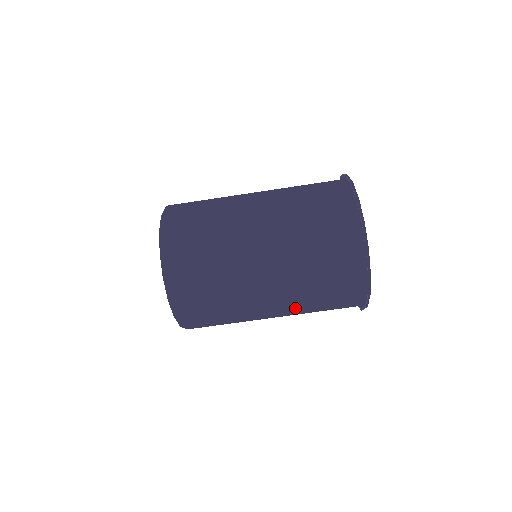
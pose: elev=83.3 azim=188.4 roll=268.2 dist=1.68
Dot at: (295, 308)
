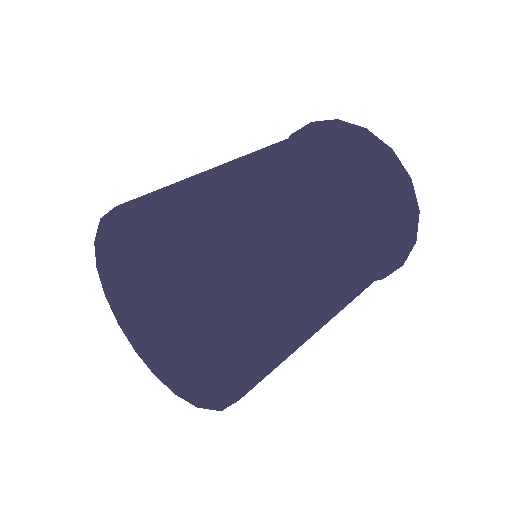
Dot at: (363, 267)
